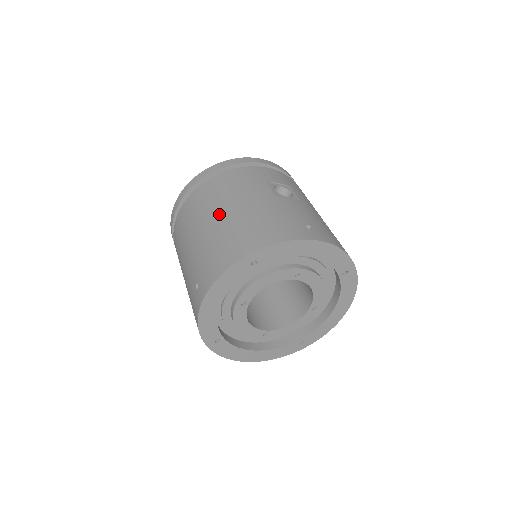
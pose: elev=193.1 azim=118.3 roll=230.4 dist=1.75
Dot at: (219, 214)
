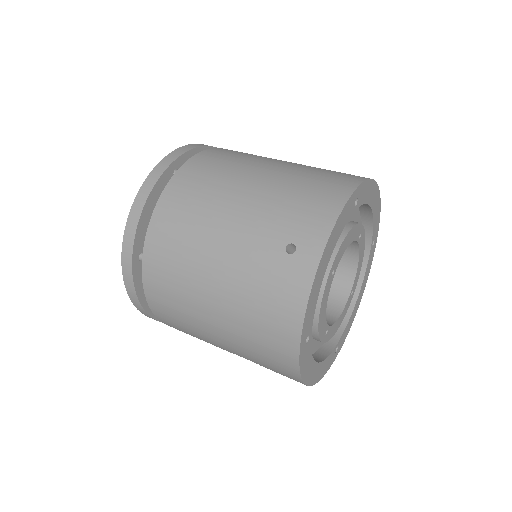
Dot at: (260, 172)
